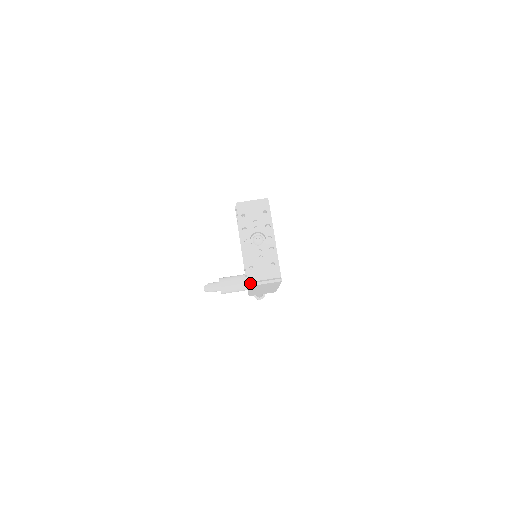
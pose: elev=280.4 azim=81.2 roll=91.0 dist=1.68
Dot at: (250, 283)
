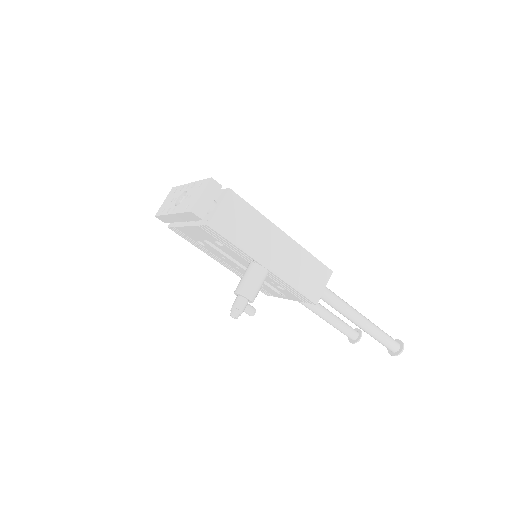
Dot at: (208, 221)
